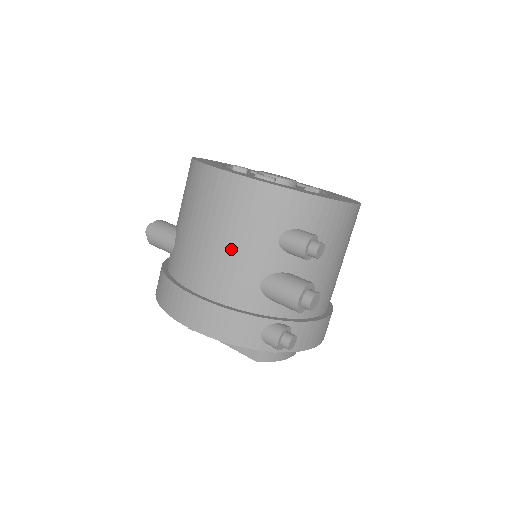
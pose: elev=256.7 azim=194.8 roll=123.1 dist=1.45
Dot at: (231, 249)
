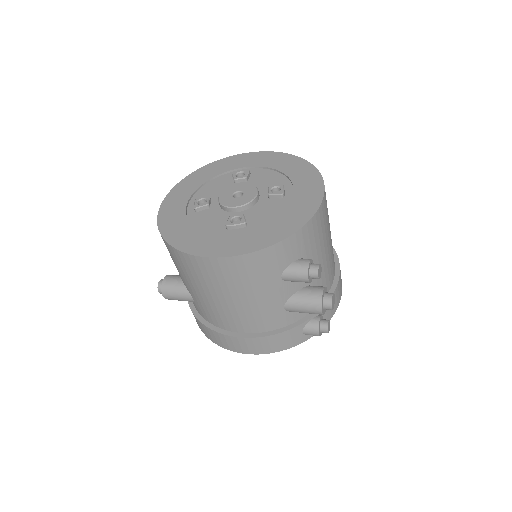
Dot at: (248, 302)
